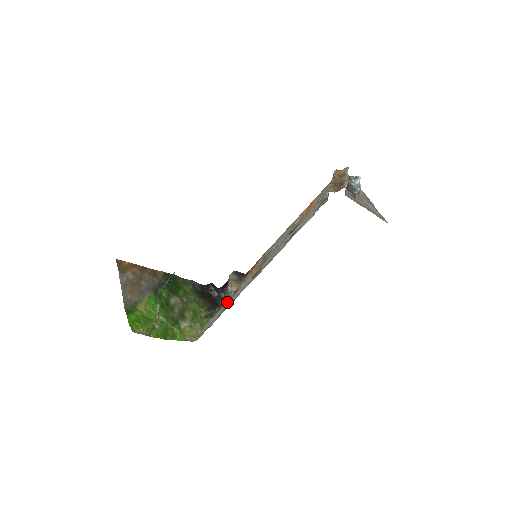
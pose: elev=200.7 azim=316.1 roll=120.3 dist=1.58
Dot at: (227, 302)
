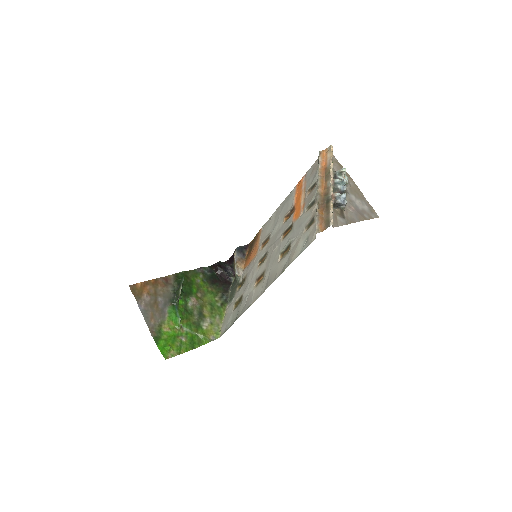
Dot at: (238, 296)
